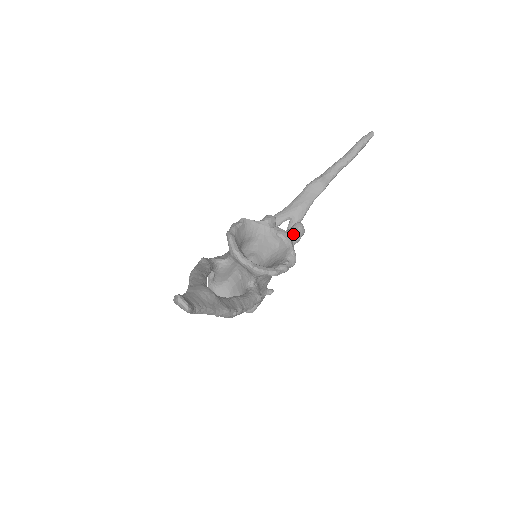
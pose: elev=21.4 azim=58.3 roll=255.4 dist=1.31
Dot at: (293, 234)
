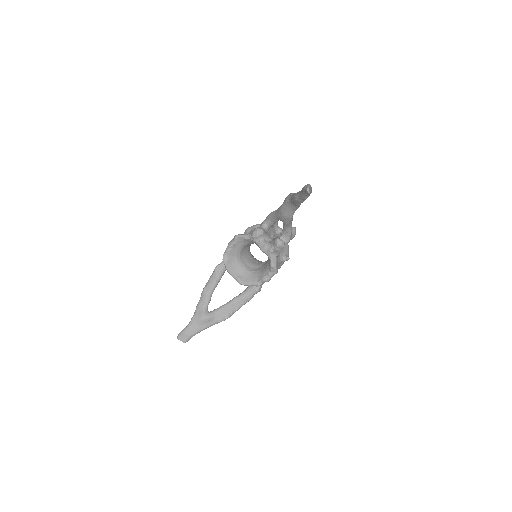
Dot at: (273, 251)
